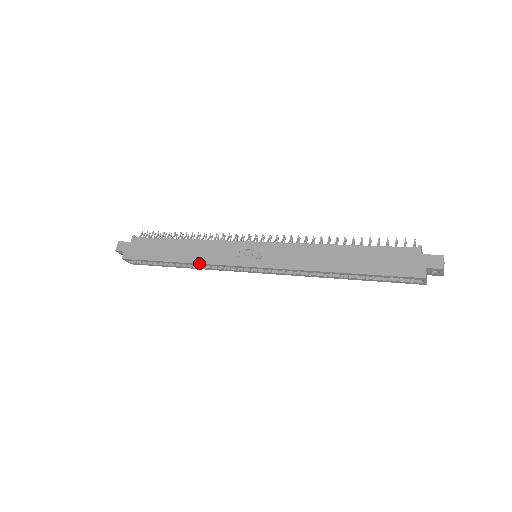
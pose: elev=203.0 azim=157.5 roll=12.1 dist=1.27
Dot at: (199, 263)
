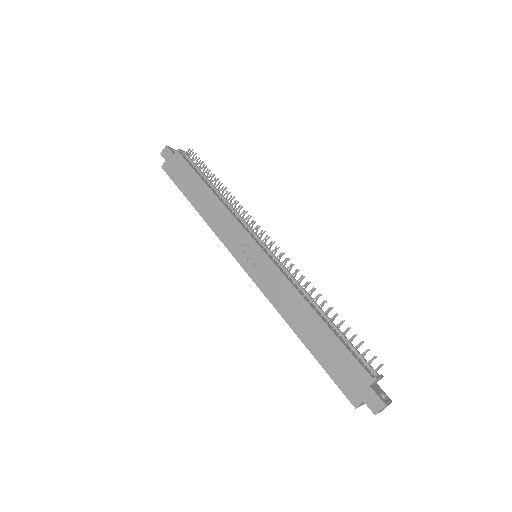
Dot at: (209, 226)
